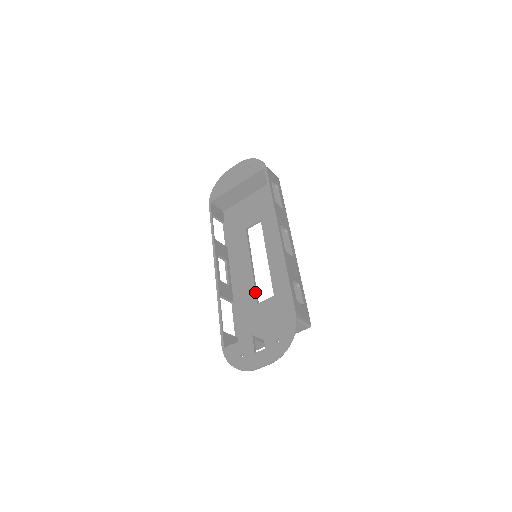
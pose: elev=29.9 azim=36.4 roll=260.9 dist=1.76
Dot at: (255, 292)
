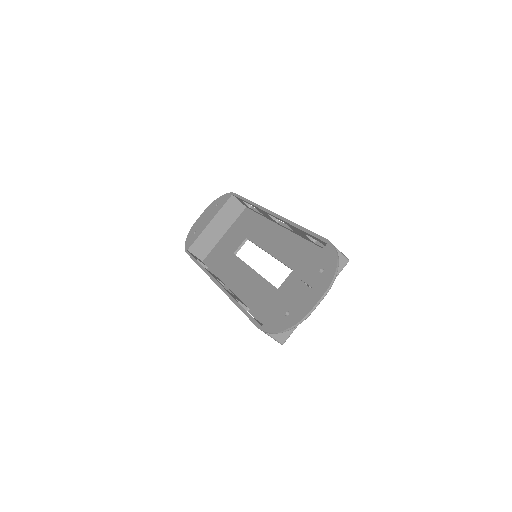
Dot at: (270, 283)
